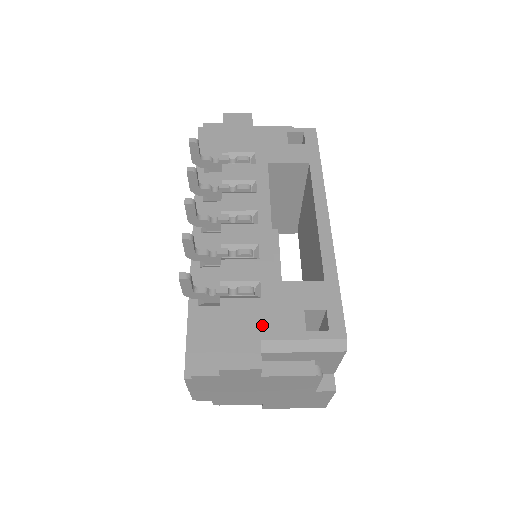
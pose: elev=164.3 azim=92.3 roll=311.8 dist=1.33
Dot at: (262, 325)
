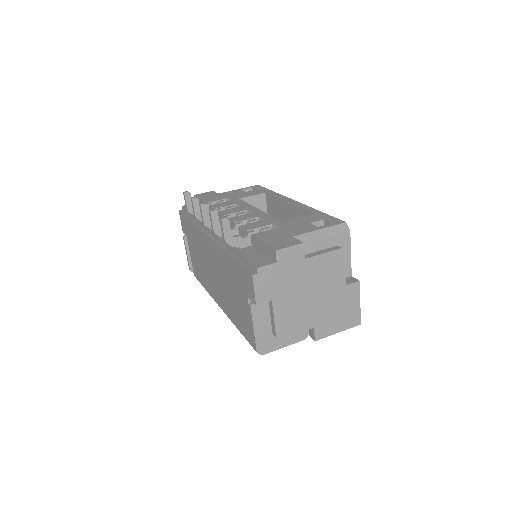
Dot at: (288, 233)
